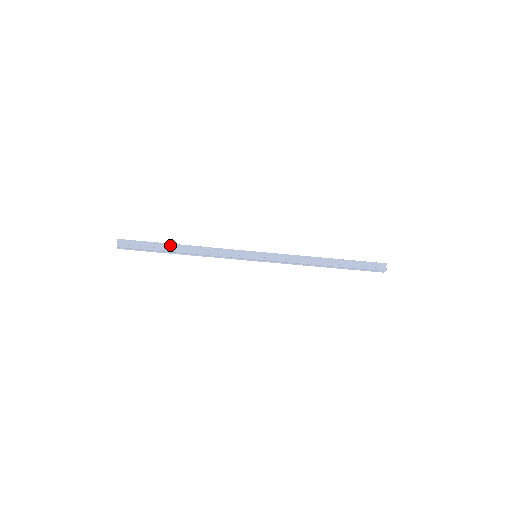
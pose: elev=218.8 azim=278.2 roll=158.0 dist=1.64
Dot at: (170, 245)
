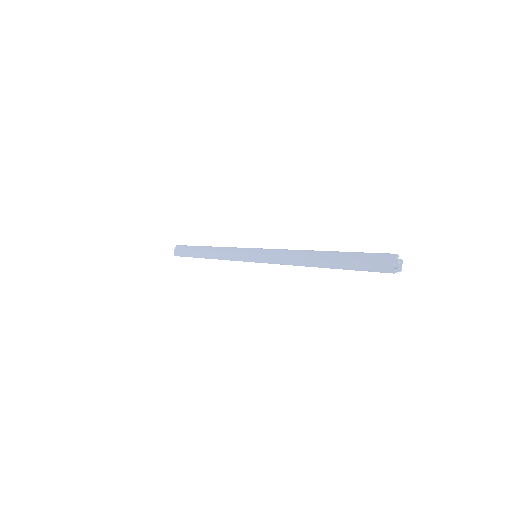
Dot at: occluded
